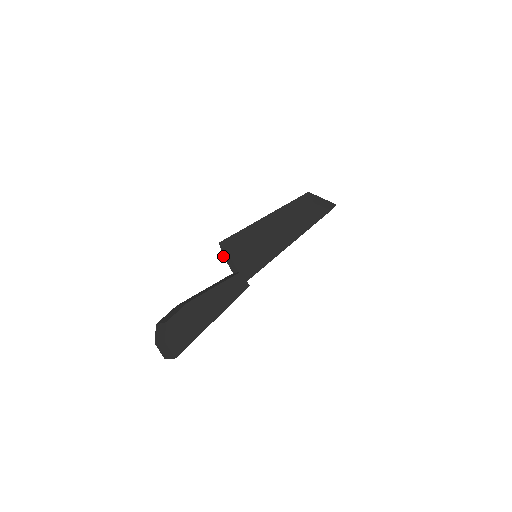
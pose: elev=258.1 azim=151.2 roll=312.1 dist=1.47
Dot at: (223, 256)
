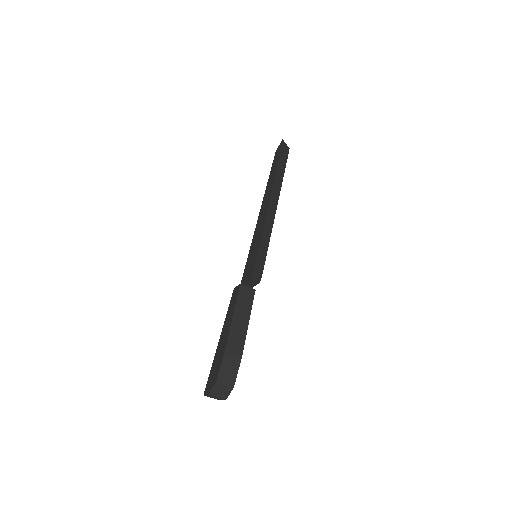
Dot at: (252, 279)
